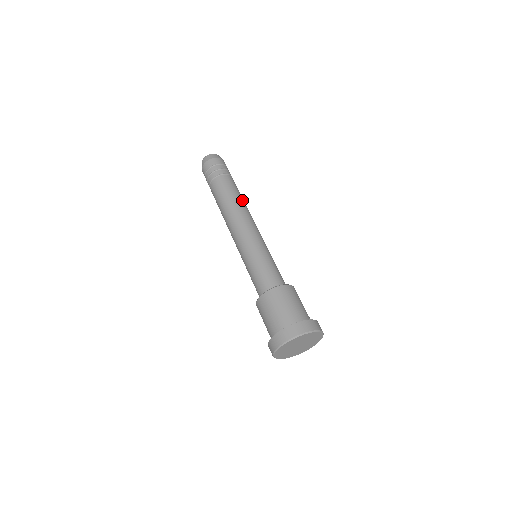
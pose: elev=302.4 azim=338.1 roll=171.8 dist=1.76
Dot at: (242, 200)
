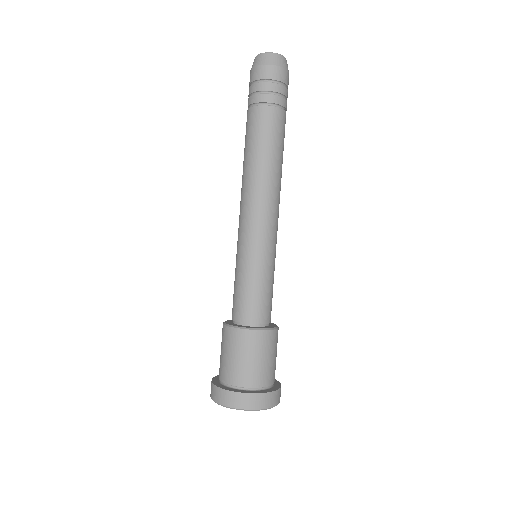
Dot at: occluded
